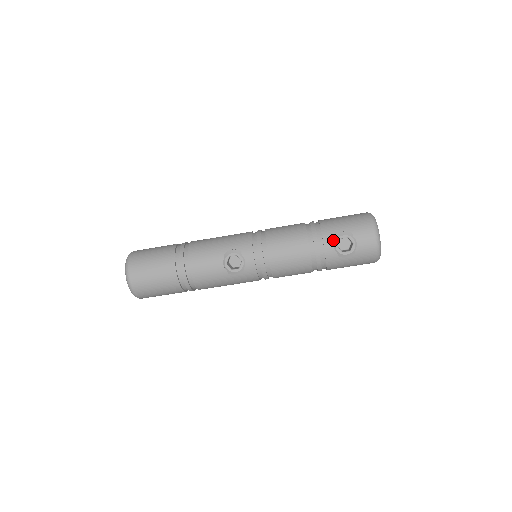
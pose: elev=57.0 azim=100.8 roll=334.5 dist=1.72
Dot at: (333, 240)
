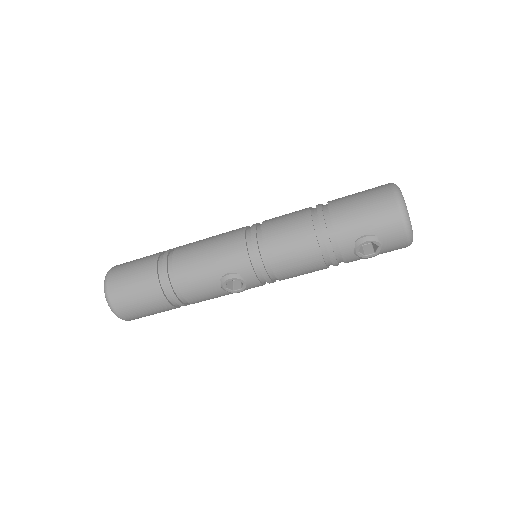
Dot at: (353, 247)
